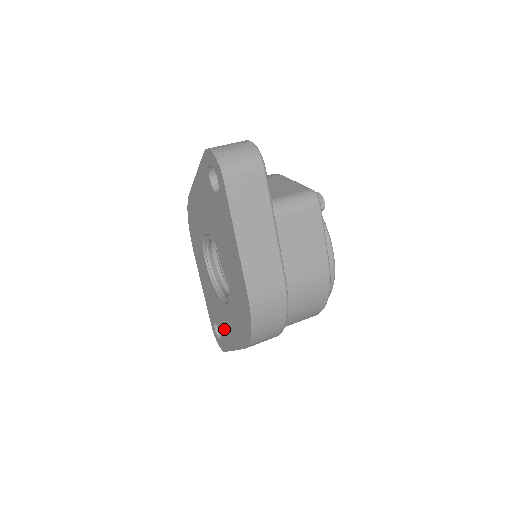
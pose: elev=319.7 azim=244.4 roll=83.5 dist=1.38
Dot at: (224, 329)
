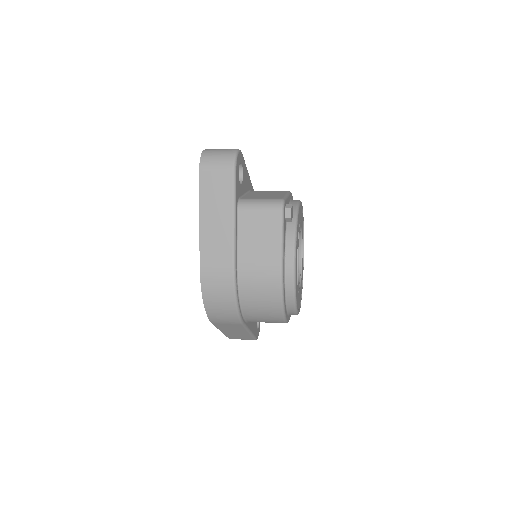
Dot at: occluded
